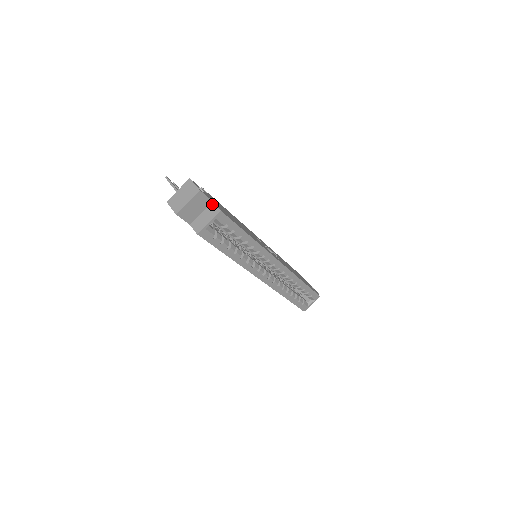
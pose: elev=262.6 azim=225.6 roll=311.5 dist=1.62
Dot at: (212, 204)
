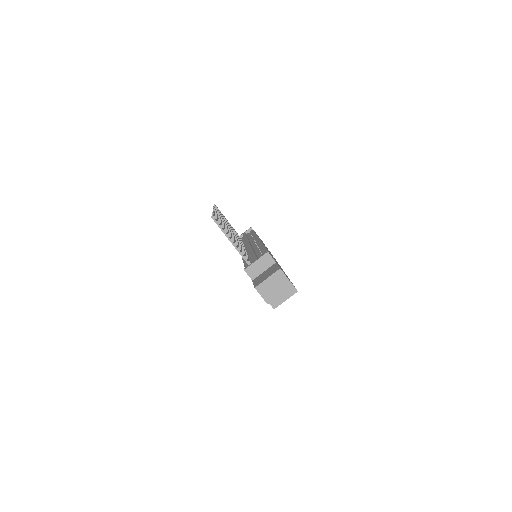
Dot at: occluded
